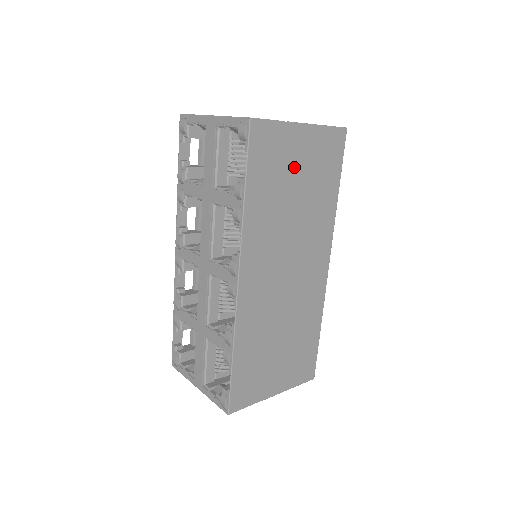
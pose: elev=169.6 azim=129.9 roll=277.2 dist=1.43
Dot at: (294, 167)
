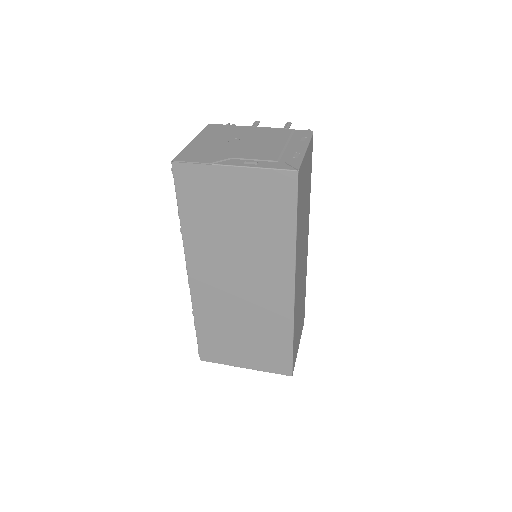
Dot at: (229, 202)
